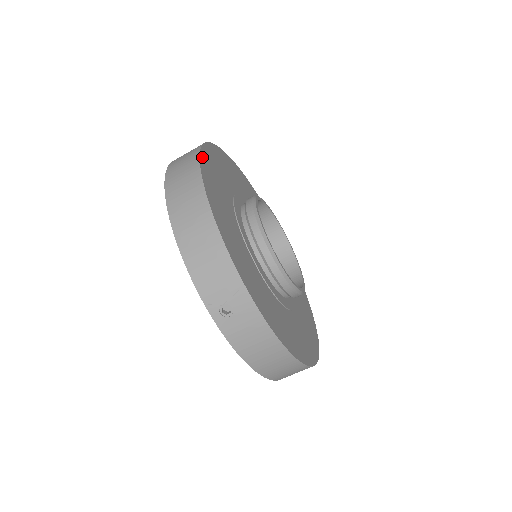
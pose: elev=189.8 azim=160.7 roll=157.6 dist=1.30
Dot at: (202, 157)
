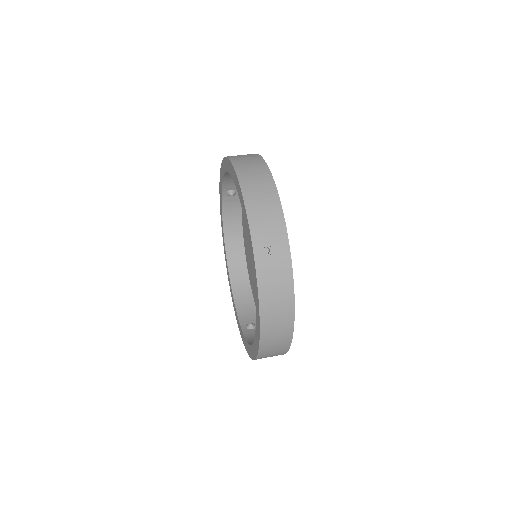
Dot at: occluded
